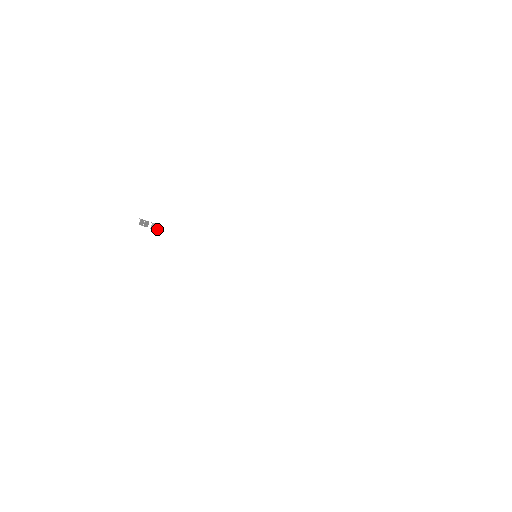
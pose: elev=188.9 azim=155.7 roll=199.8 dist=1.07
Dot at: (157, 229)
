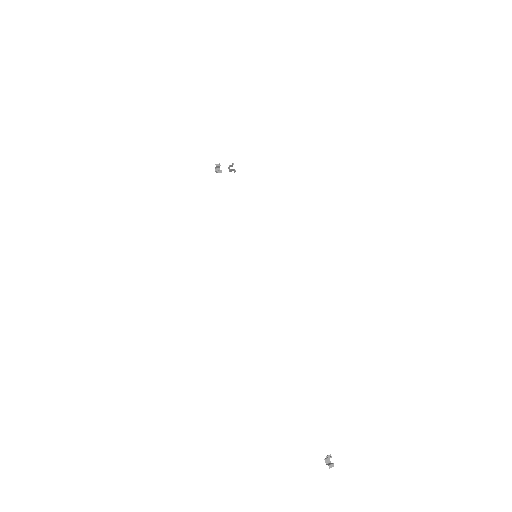
Dot at: (232, 170)
